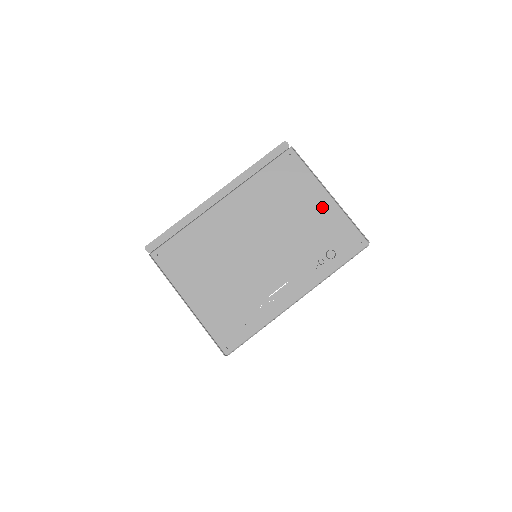
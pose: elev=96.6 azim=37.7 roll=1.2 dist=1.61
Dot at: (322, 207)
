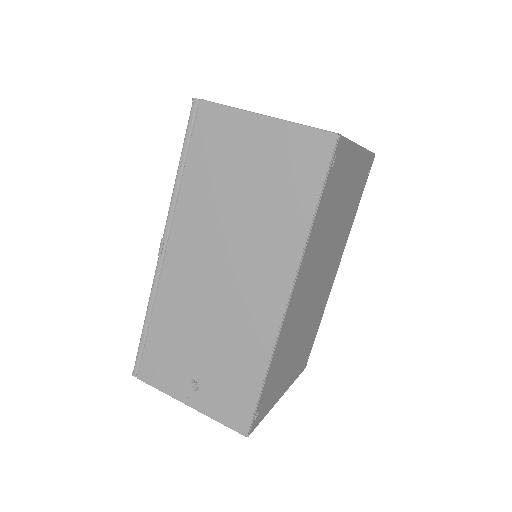
Dot at: occluded
